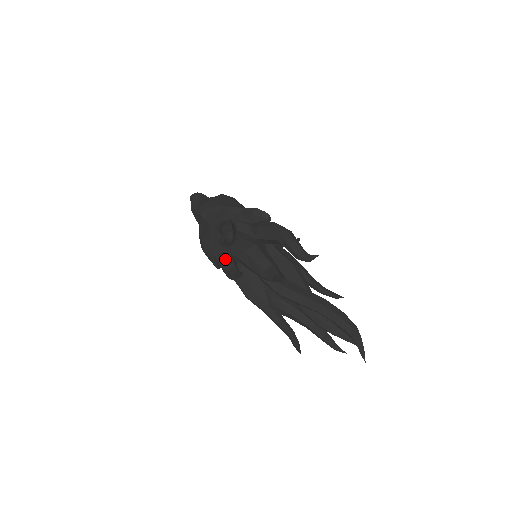
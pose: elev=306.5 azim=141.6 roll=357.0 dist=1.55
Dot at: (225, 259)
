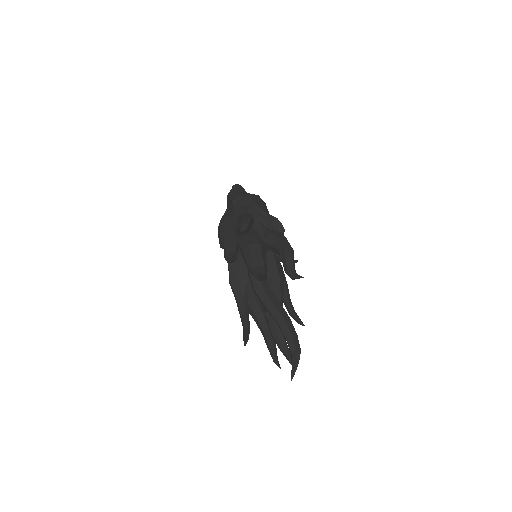
Dot at: (231, 243)
